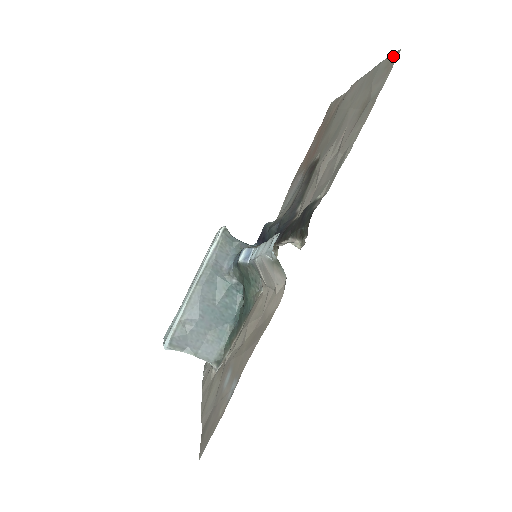
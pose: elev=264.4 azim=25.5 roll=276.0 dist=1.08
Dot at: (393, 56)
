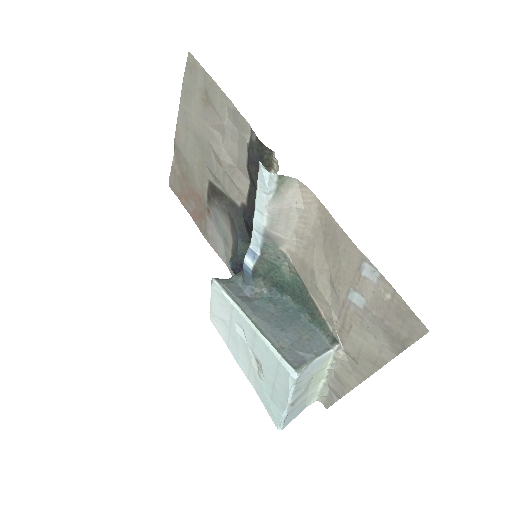
Dot at: (188, 62)
